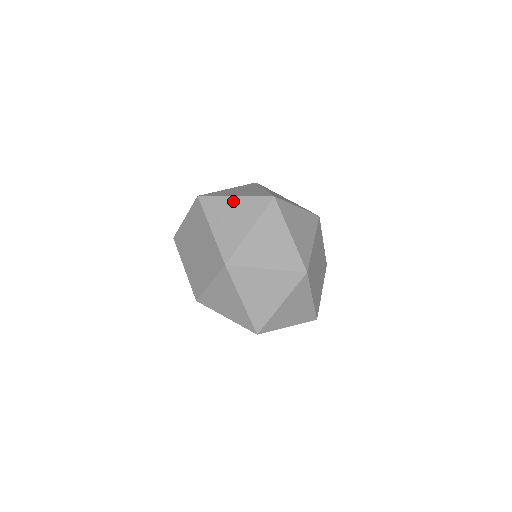
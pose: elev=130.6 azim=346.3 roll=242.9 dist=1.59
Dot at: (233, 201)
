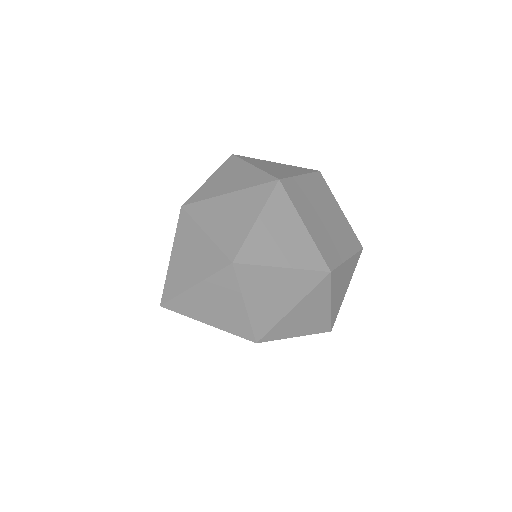
Dot at: (198, 291)
